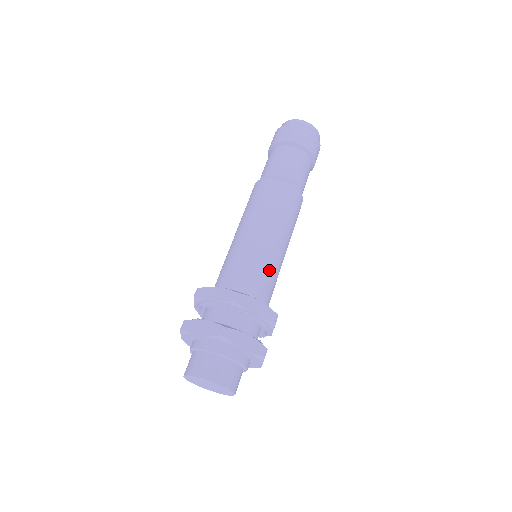
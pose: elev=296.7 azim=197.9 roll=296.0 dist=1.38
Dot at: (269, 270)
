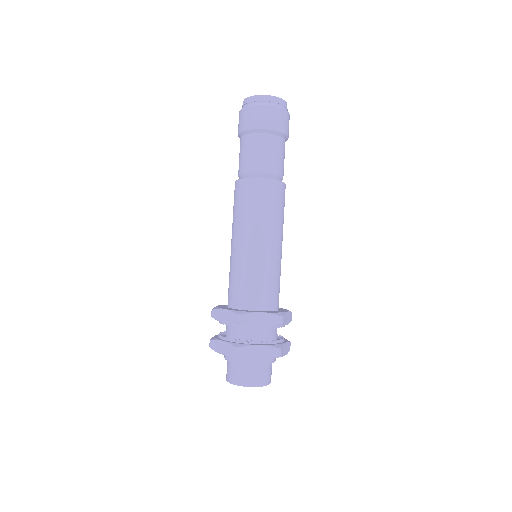
Dot at: (265, 275)
